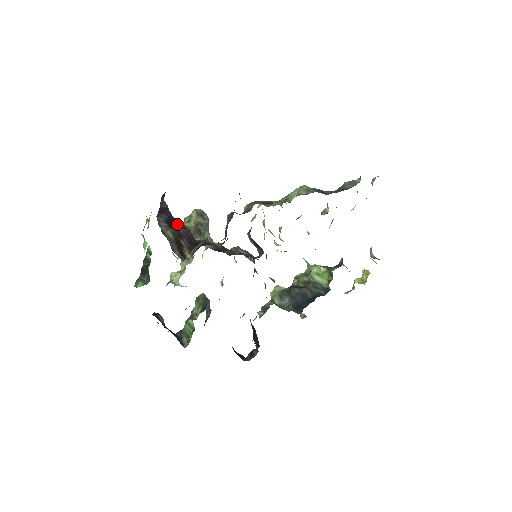
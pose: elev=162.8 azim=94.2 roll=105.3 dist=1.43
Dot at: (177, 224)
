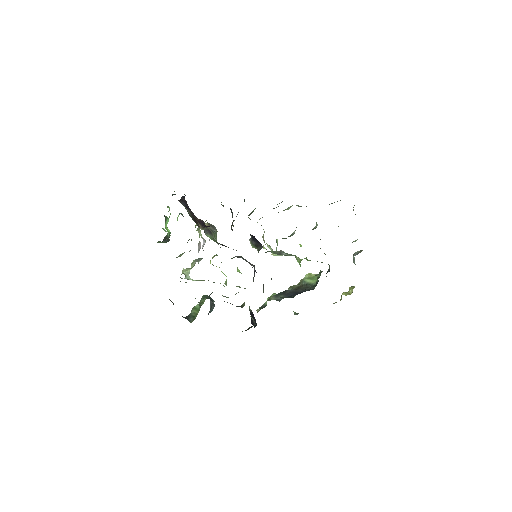
Dot at: (193, 214)
